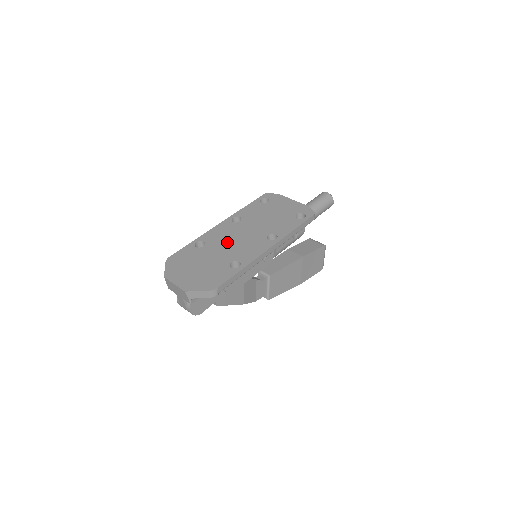
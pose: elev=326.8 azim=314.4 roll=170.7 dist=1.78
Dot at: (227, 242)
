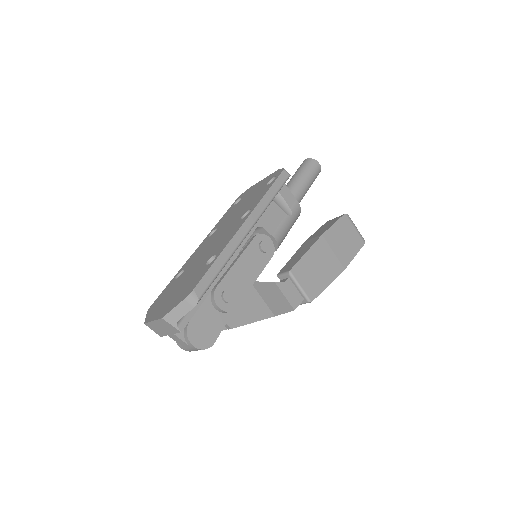
Dot at: (203, 252)
